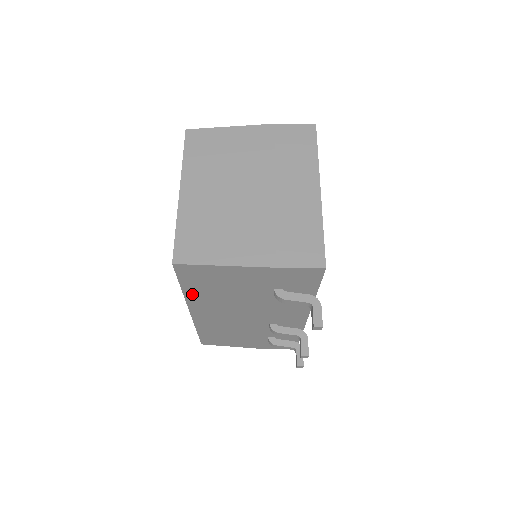
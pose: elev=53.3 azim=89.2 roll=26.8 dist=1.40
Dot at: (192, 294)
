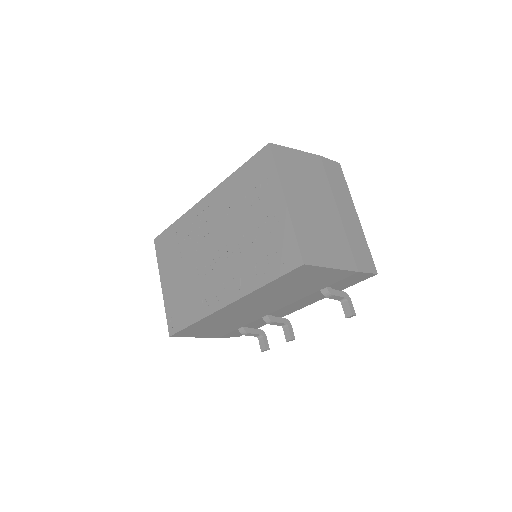
Dot at: (265, 289)
